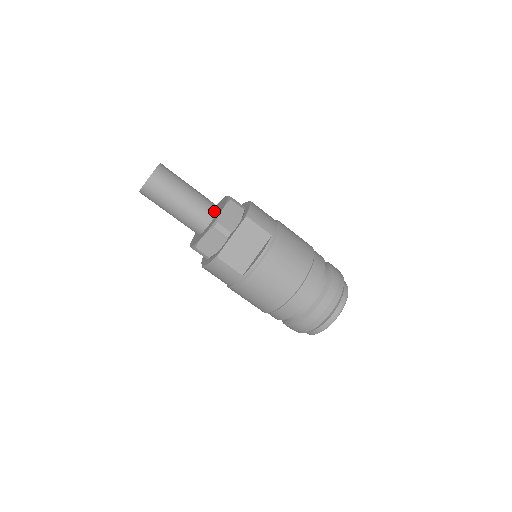
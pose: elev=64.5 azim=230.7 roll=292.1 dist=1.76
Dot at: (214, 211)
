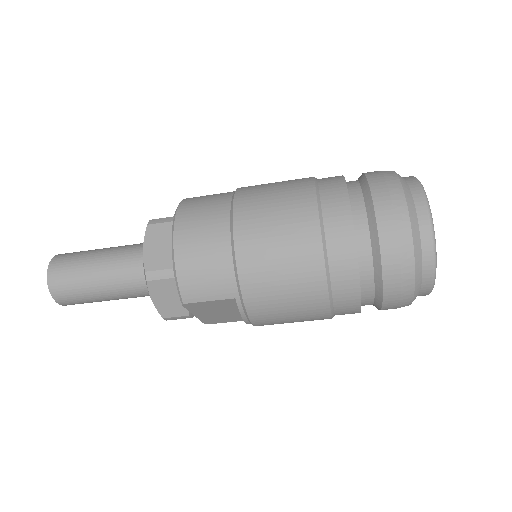
Dot at: occluded
